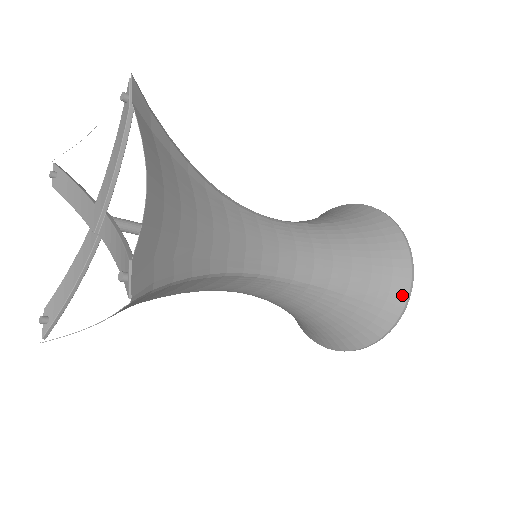
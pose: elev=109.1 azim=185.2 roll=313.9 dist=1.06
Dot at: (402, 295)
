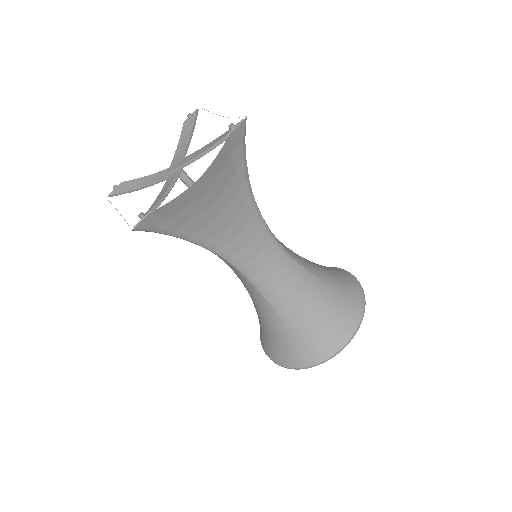
Dot at: (316, 359)
